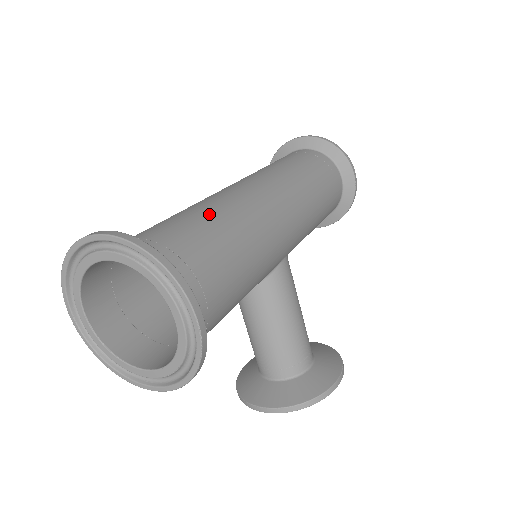
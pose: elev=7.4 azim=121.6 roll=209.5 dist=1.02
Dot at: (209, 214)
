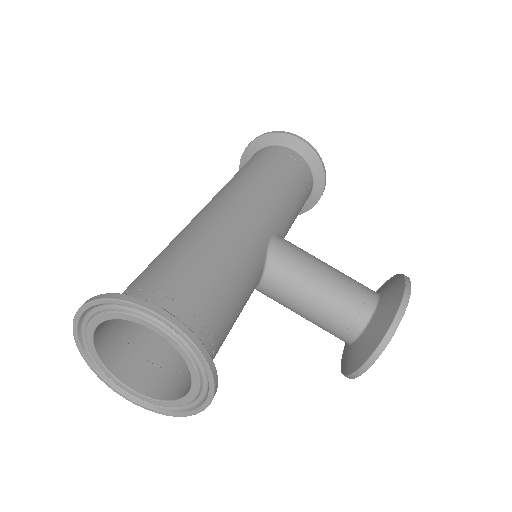
Dot at: (164, 250)
